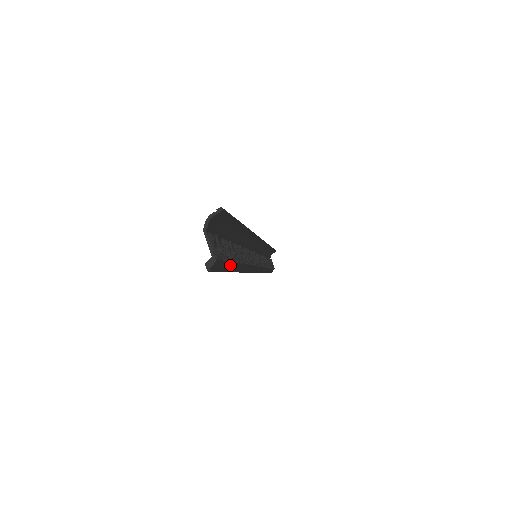
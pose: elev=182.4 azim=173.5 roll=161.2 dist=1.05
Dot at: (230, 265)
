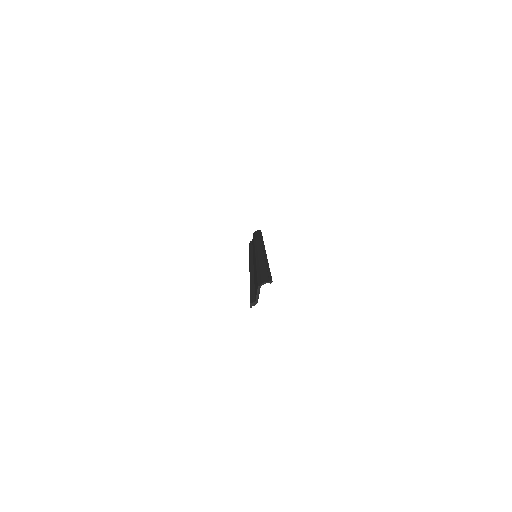
Dot at: occluded
